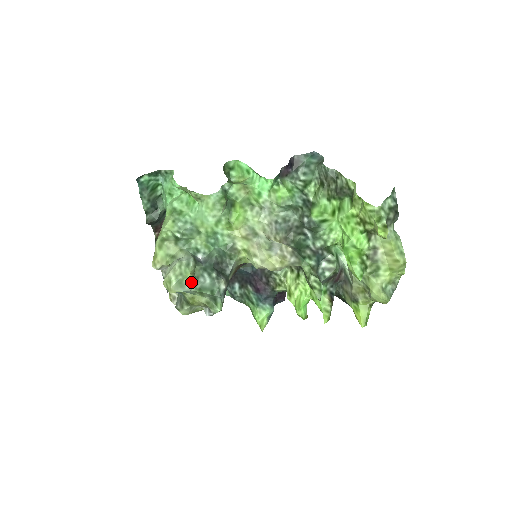
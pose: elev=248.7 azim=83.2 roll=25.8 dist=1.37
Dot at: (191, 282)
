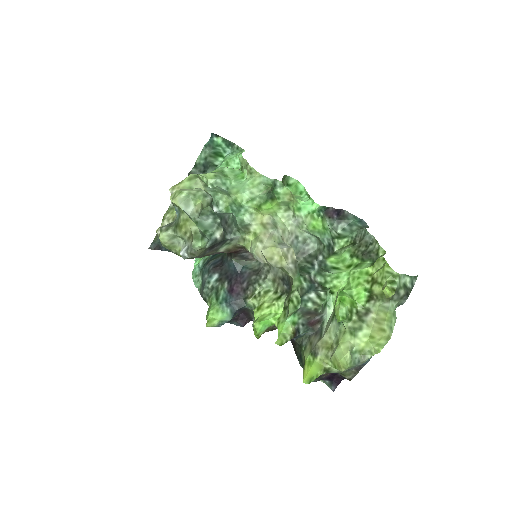
Dot at: (196, 209)
